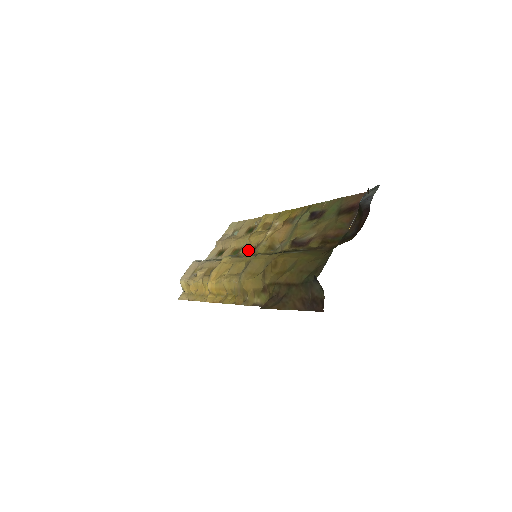
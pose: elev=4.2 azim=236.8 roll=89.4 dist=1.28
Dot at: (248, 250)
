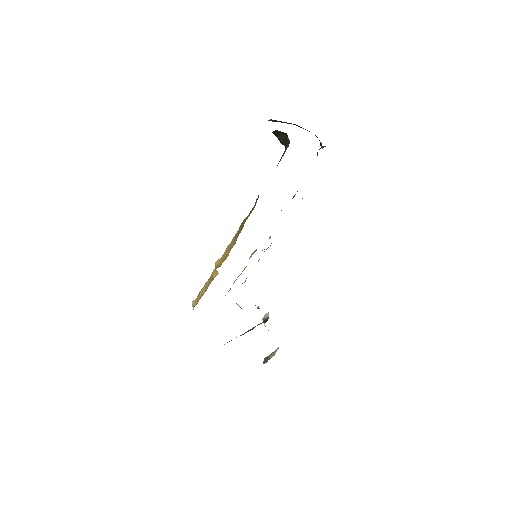
Dot at: occluded
